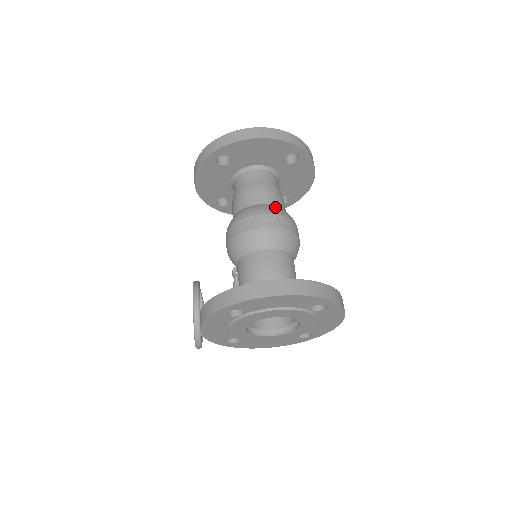
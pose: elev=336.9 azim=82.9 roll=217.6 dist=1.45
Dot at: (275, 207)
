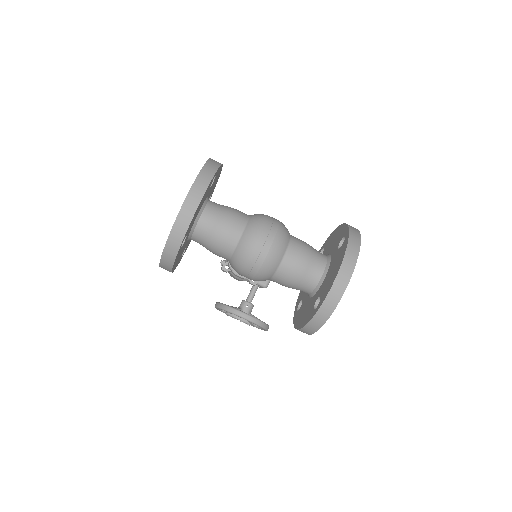
Dot at: (251, 225)
